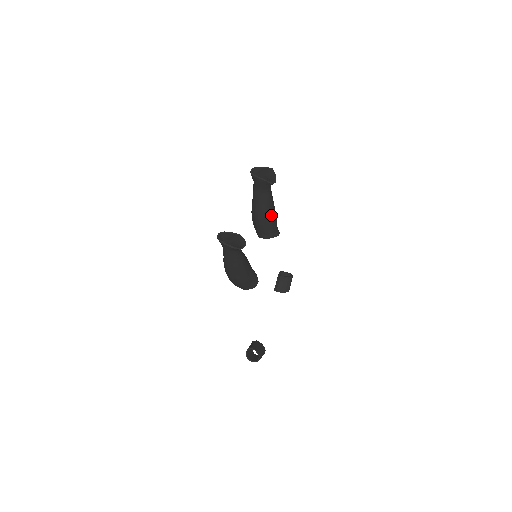
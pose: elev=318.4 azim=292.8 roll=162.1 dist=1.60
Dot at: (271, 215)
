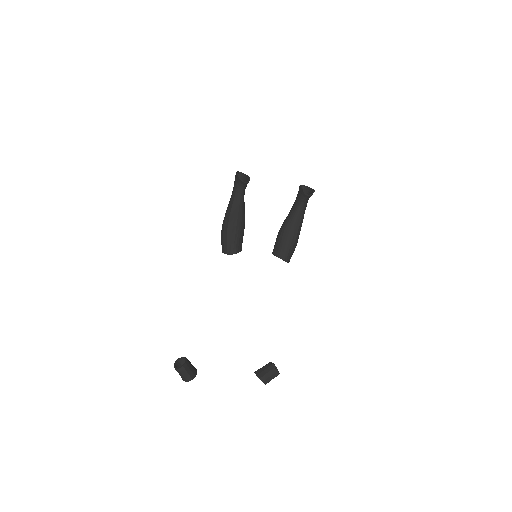
Dot at: (291, 232)
